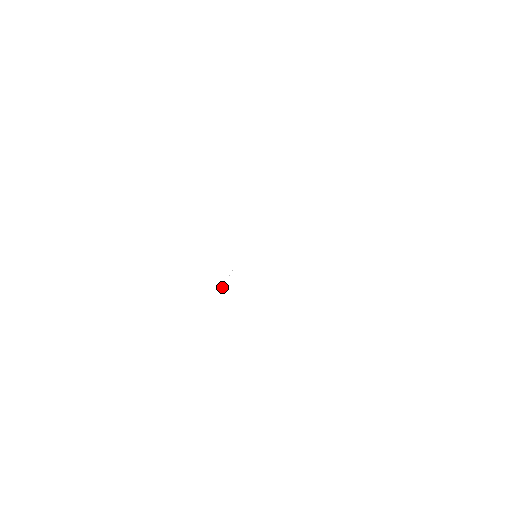
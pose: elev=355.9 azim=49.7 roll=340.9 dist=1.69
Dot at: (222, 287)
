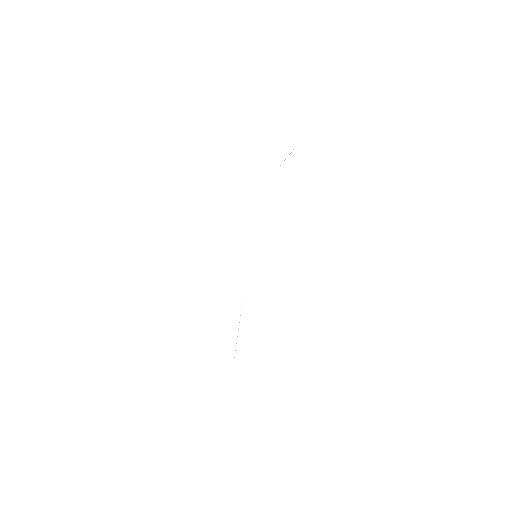
Dot at: occluded
